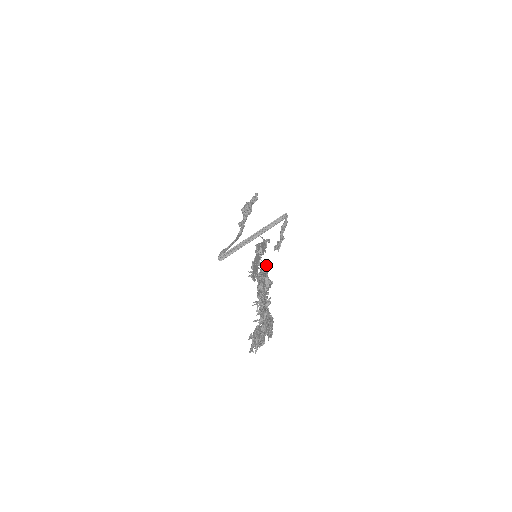
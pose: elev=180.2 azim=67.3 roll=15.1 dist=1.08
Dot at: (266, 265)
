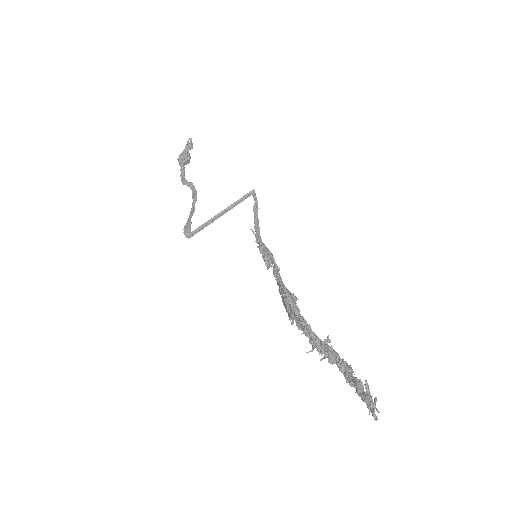
Dot at: occluded
